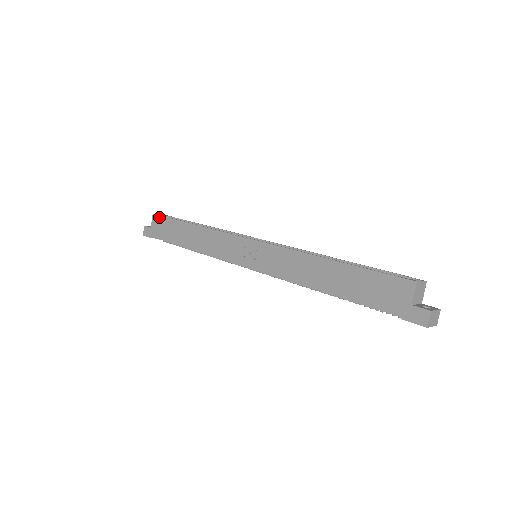
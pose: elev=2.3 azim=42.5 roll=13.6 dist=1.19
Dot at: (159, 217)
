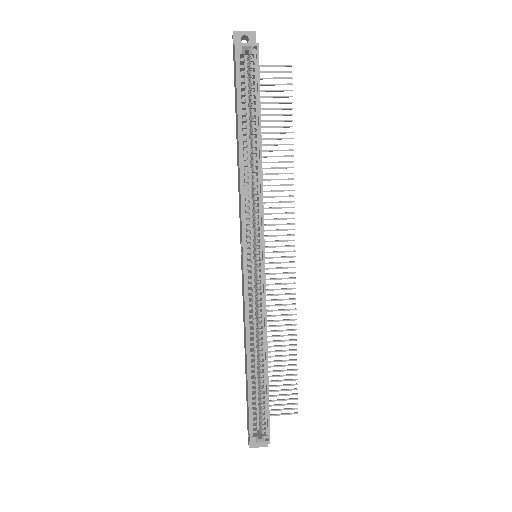
Dot at: (235, 64)
